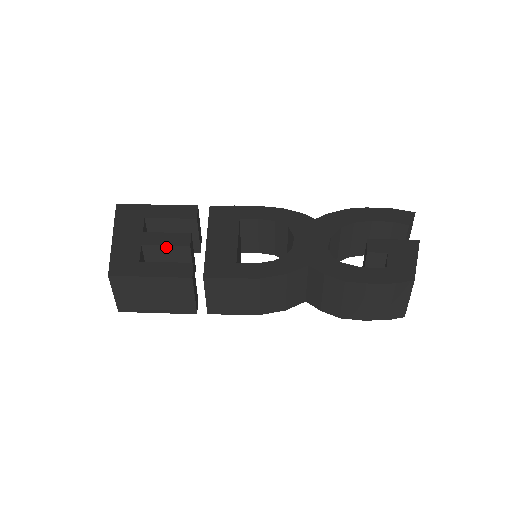
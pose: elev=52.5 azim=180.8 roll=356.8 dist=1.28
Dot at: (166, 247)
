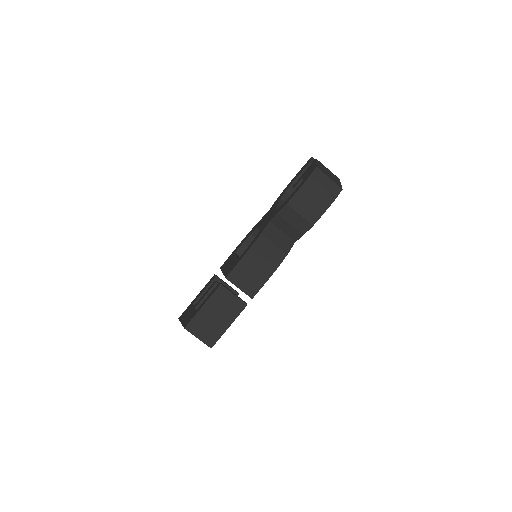
Dot at: (206, 296)
